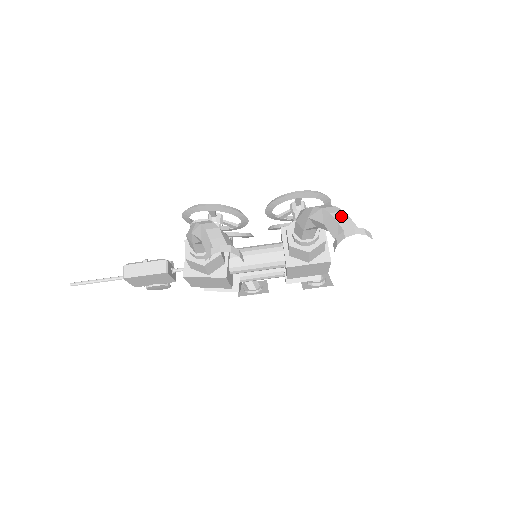
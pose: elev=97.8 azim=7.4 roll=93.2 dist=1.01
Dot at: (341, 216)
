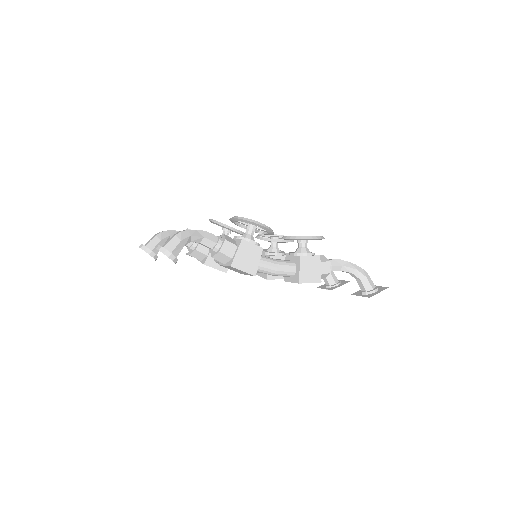
Dot at: (171, 238)
